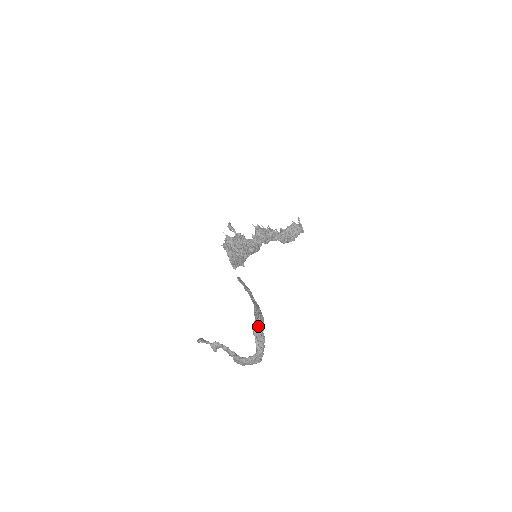
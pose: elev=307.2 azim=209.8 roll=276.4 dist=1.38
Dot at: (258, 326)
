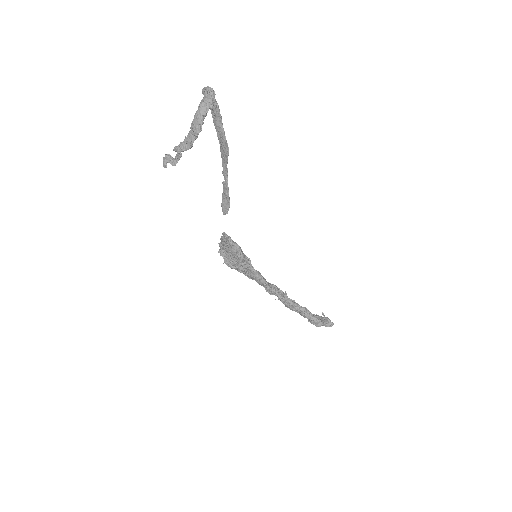
Dot at: occluded
